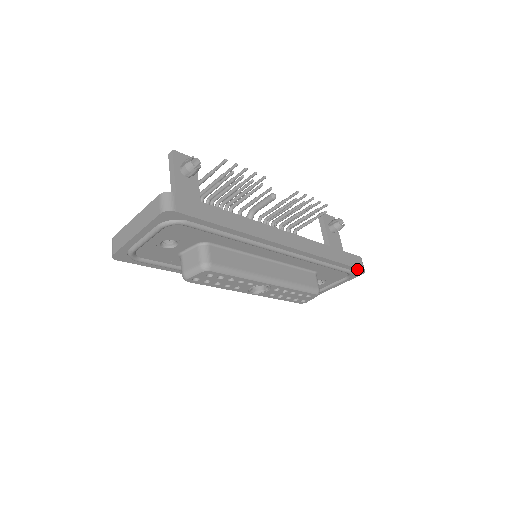
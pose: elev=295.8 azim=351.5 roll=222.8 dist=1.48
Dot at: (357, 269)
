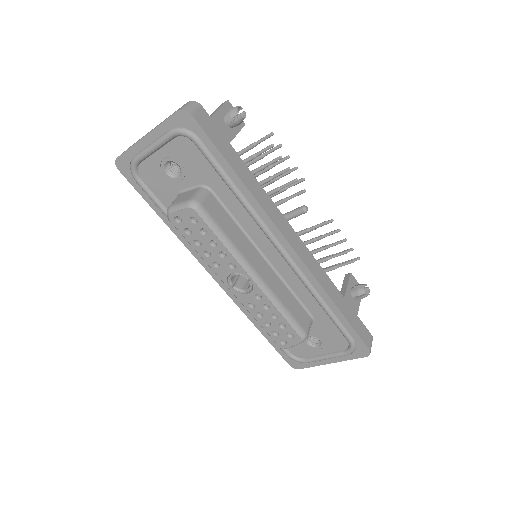
Dot at: (362, 342)
